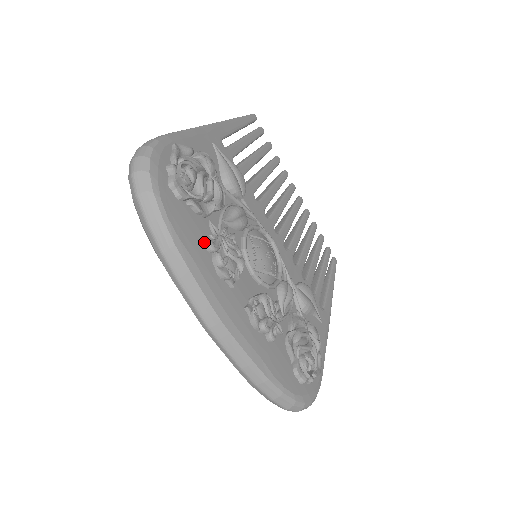
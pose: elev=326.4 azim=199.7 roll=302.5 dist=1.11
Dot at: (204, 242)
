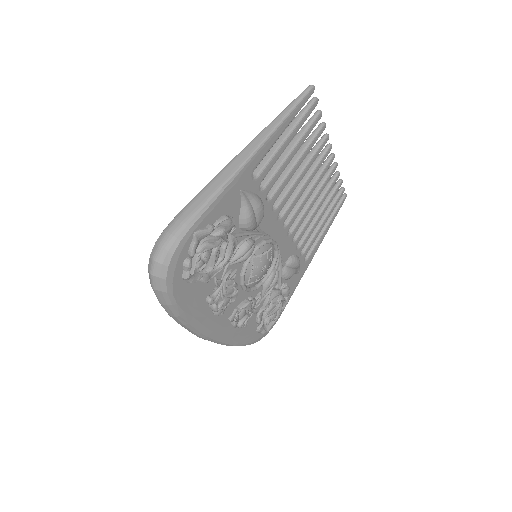
Dot at: (206, 298)
